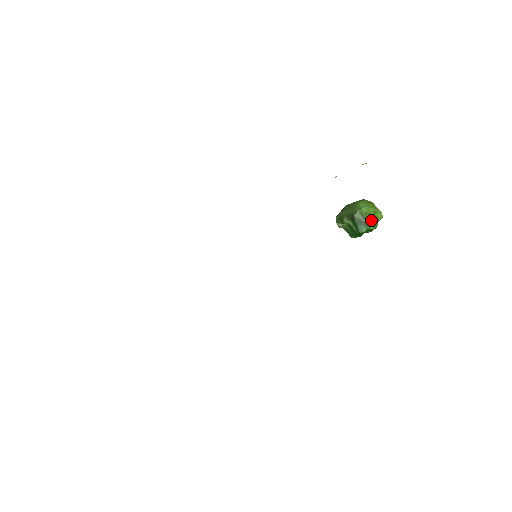
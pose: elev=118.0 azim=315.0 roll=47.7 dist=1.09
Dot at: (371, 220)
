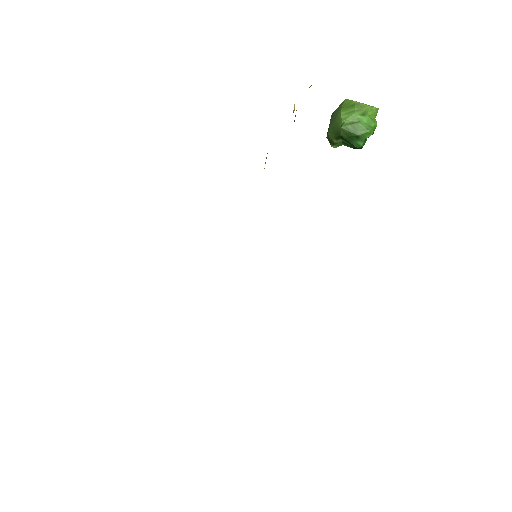
Dot at: (362, 128)
